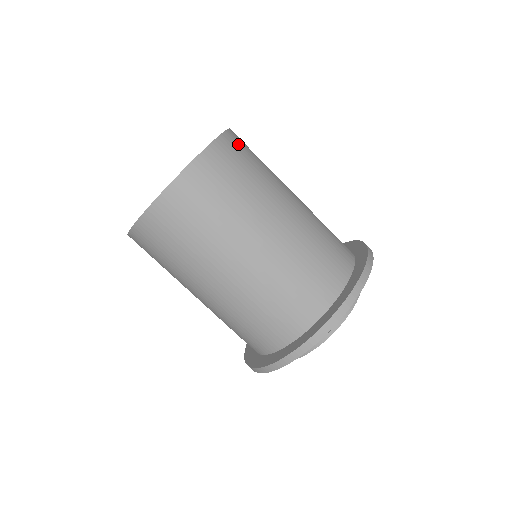
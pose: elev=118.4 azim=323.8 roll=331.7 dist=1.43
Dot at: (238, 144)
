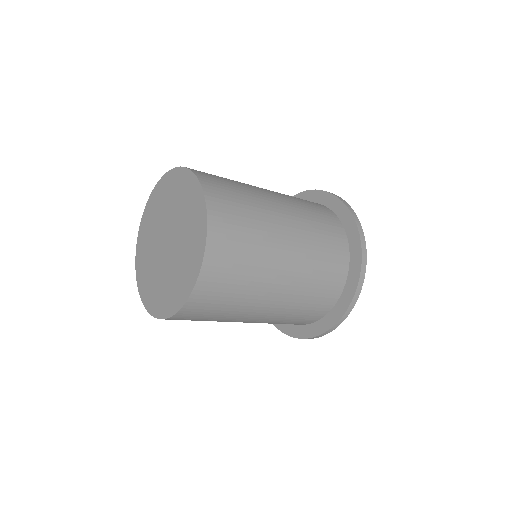
Dot at: (223, 213)
